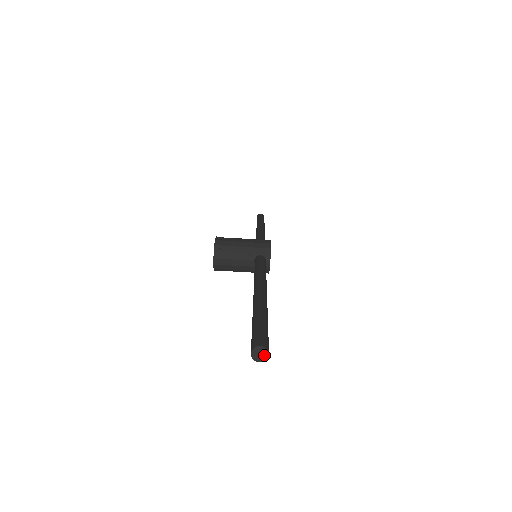
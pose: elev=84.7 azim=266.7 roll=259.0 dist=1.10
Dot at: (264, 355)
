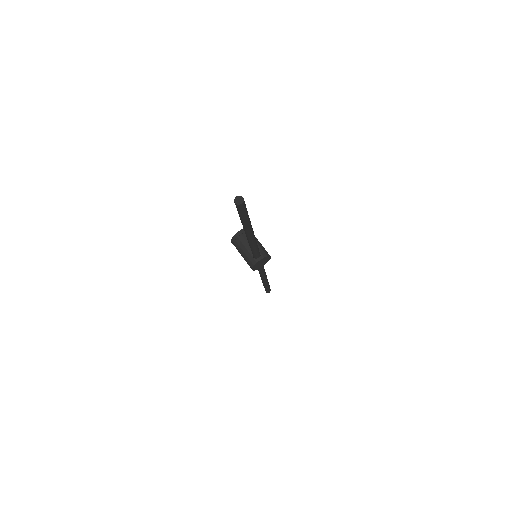
Dot at: (240, 202)
